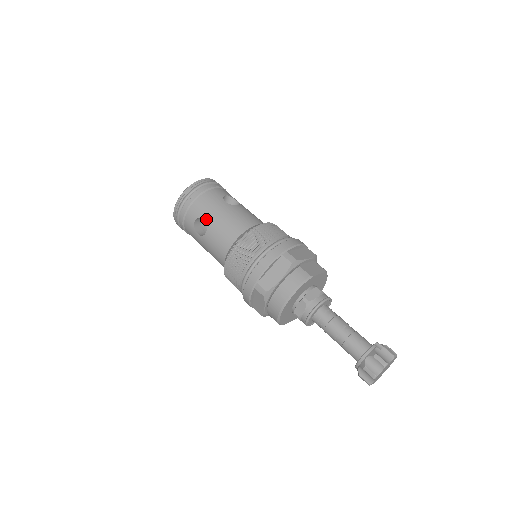
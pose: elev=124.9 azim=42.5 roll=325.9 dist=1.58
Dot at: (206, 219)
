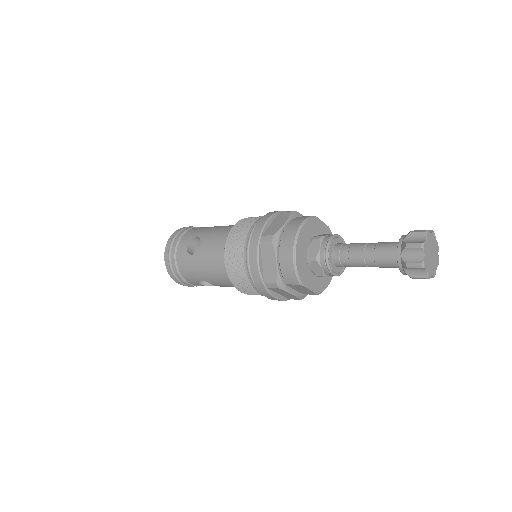
Dot at: (198, 236)
